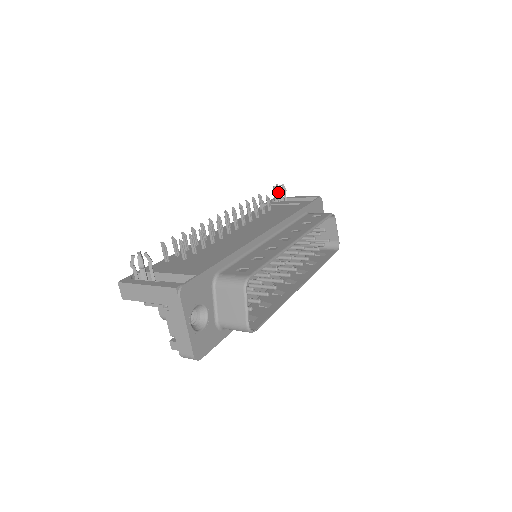
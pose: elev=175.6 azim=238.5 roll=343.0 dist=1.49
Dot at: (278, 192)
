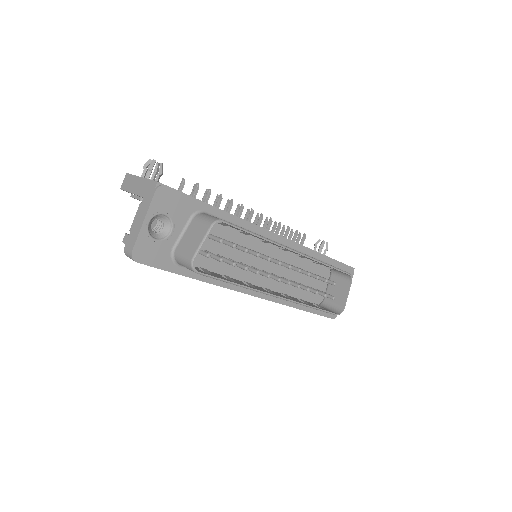
Dot at: occluded
